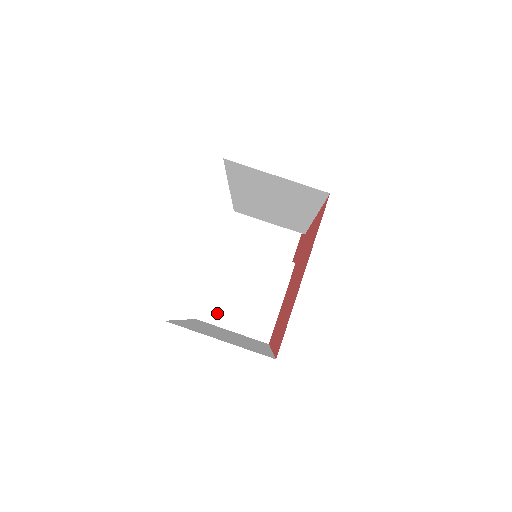
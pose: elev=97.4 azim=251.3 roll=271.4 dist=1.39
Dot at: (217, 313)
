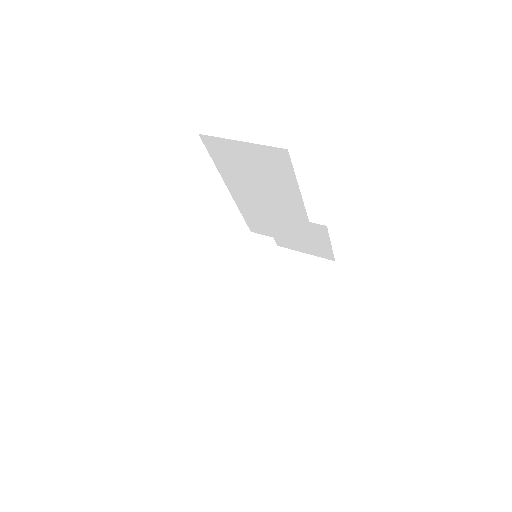
Dot at: (225, 324)
